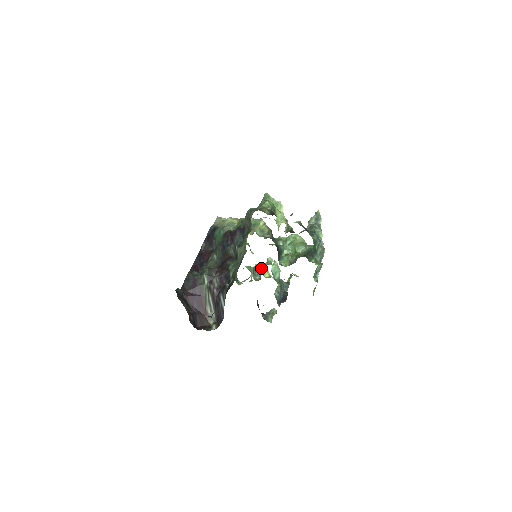
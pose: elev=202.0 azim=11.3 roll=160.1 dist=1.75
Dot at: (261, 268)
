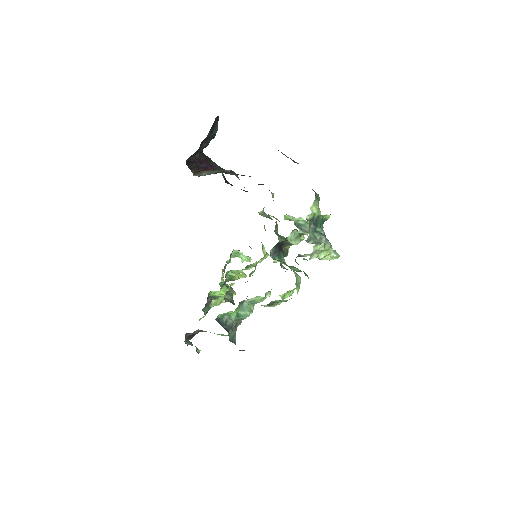
Dot at: occluded
